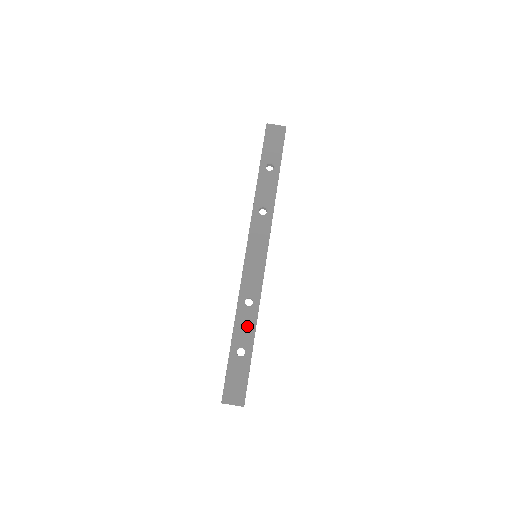
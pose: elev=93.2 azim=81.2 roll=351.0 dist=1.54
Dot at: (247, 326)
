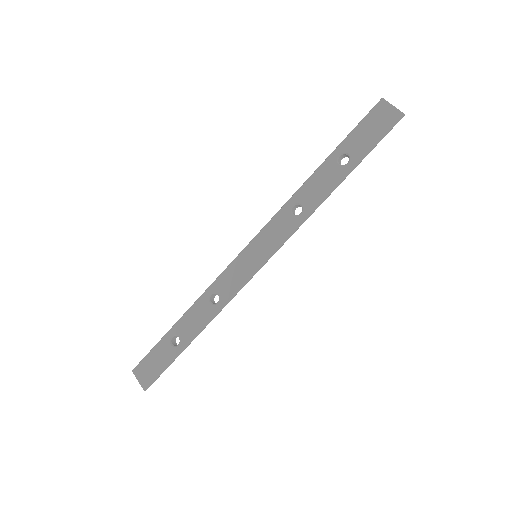
Dot at: (196, 321)
